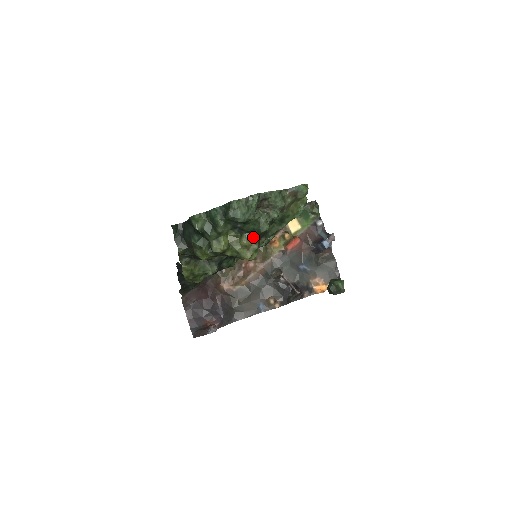
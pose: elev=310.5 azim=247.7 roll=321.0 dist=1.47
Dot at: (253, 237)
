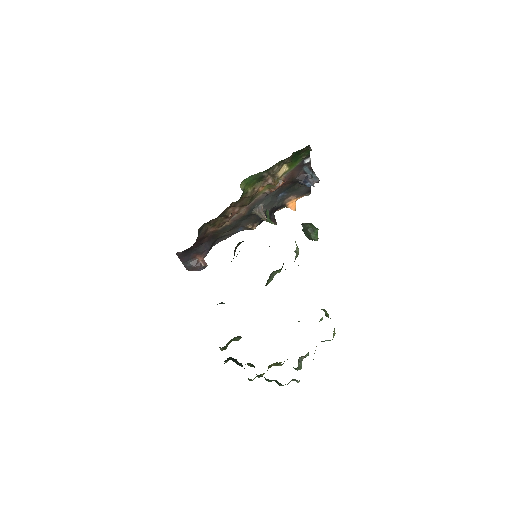
Dot at: occluded
